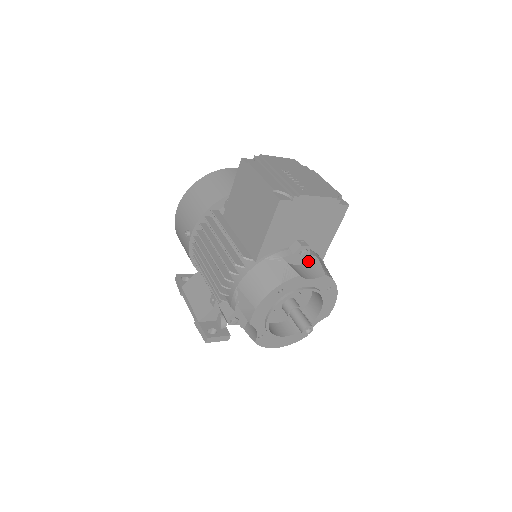
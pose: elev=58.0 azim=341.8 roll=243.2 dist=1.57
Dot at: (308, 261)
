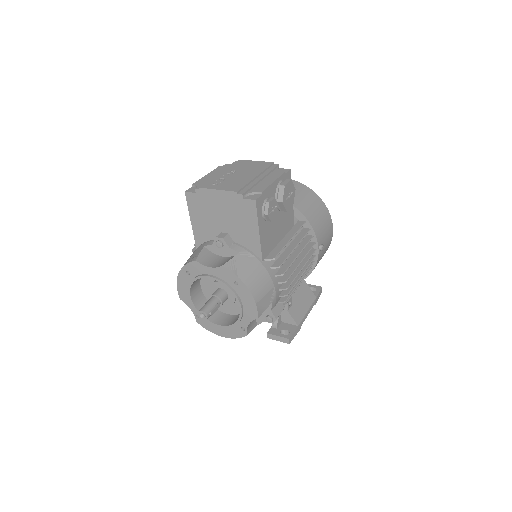
Dot at: (232, 255)
